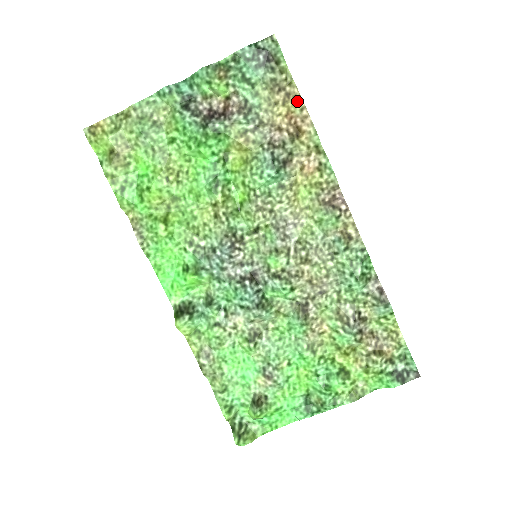
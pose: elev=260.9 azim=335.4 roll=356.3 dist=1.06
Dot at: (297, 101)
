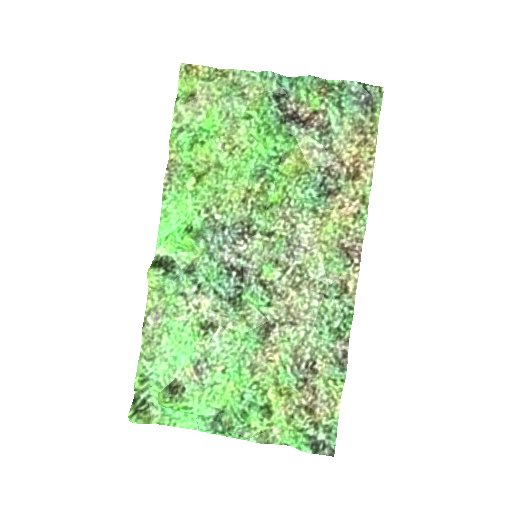
Dot at: (370, 150)
